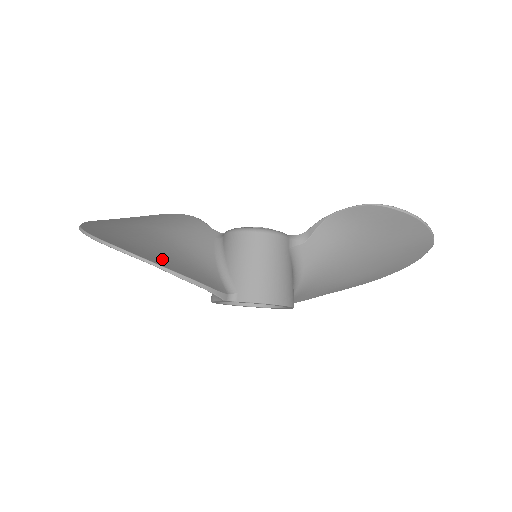
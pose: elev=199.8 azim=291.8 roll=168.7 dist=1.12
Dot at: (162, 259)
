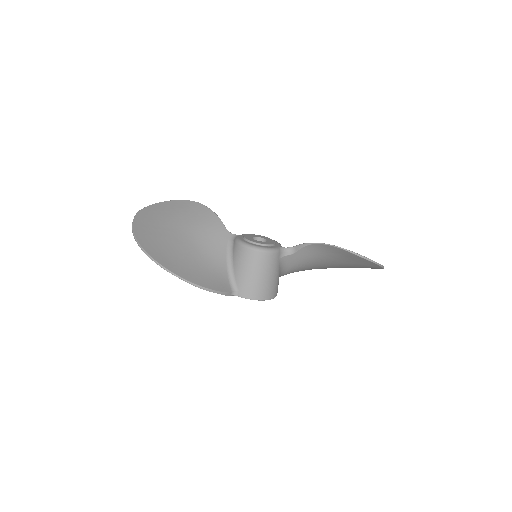
Dot at: (189, 271)
